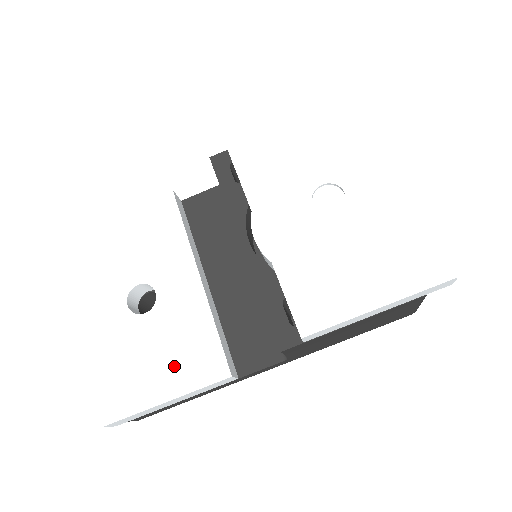
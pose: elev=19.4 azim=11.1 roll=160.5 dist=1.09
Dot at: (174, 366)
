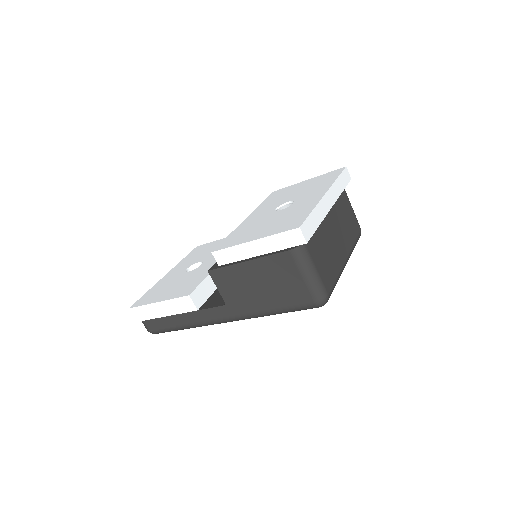
Dot at: (175, 290)
